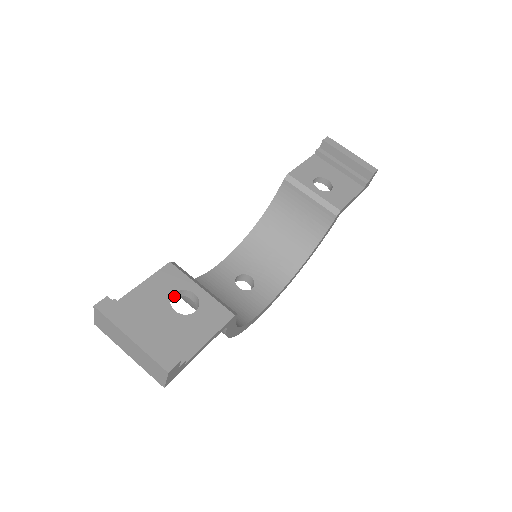
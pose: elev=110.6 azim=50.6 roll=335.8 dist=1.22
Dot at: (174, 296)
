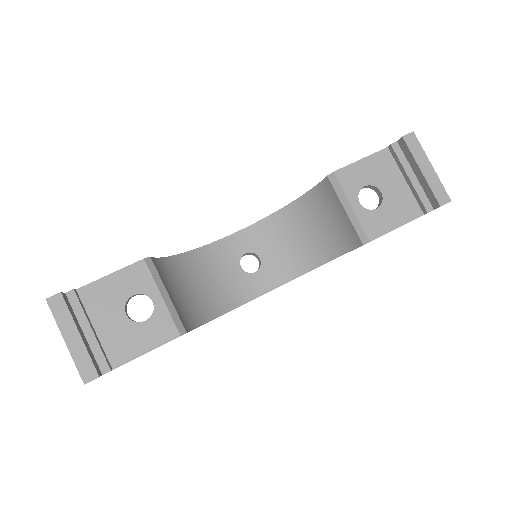
Dot at: occluded
